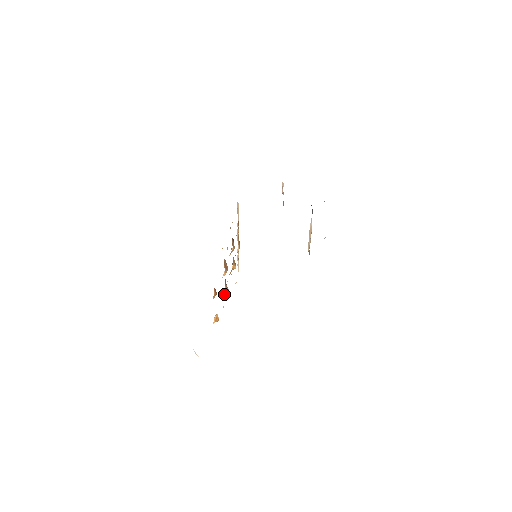
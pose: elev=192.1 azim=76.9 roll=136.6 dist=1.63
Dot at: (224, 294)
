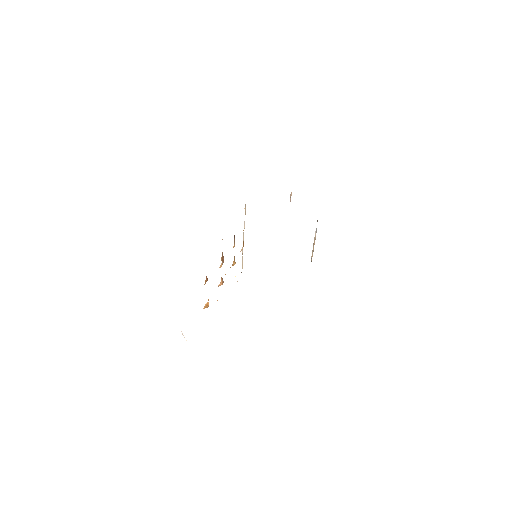
Dot at: occluded
